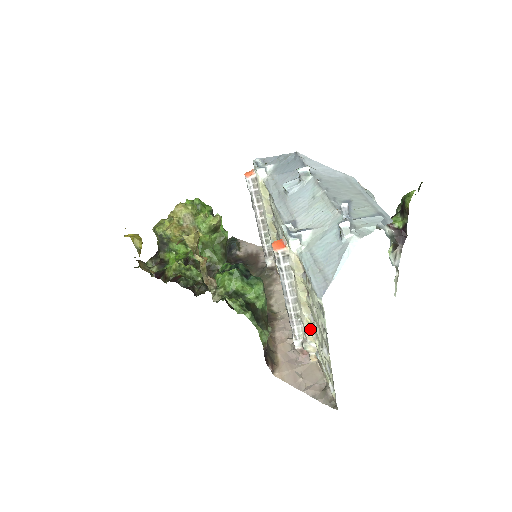
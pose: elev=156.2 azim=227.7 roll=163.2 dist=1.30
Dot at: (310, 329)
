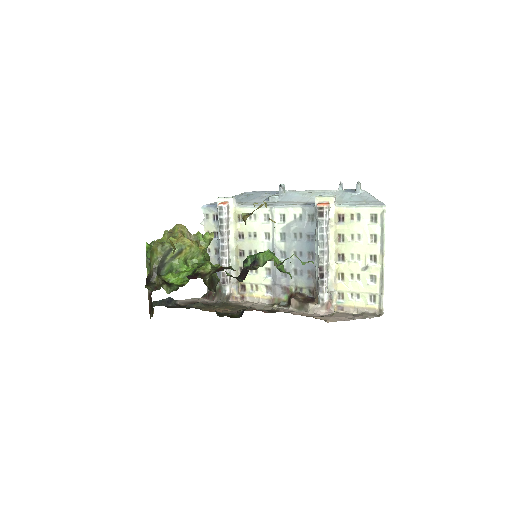
Dot at: (336, 277)
